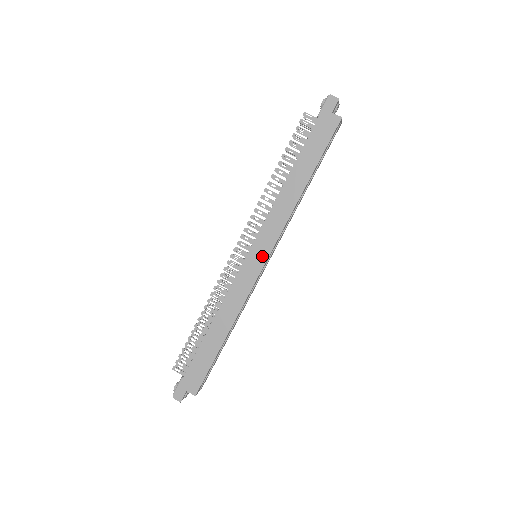
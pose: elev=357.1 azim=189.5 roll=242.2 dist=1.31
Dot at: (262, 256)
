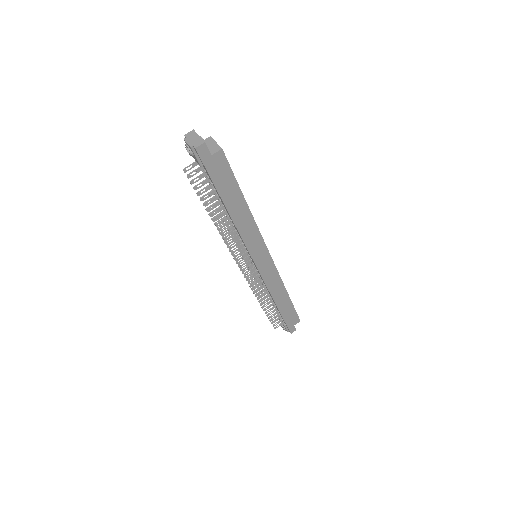
Dot at: (265, 257)
